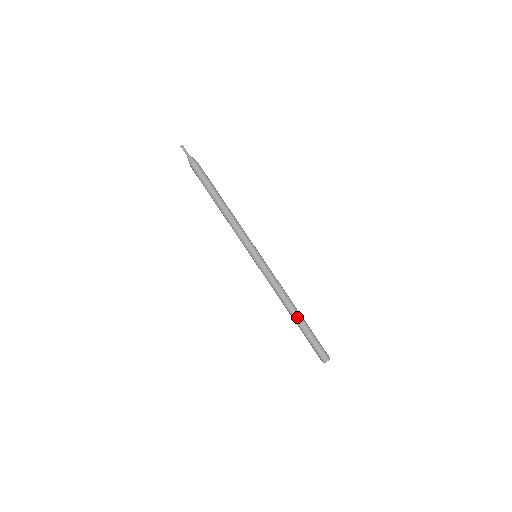
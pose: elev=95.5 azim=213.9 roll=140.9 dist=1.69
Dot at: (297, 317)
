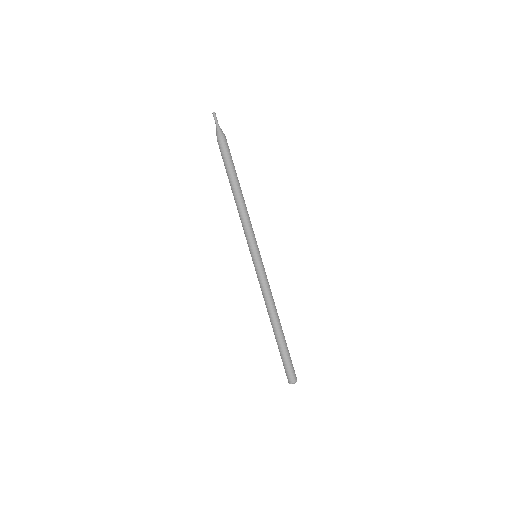
Dot at: (274, 332)
